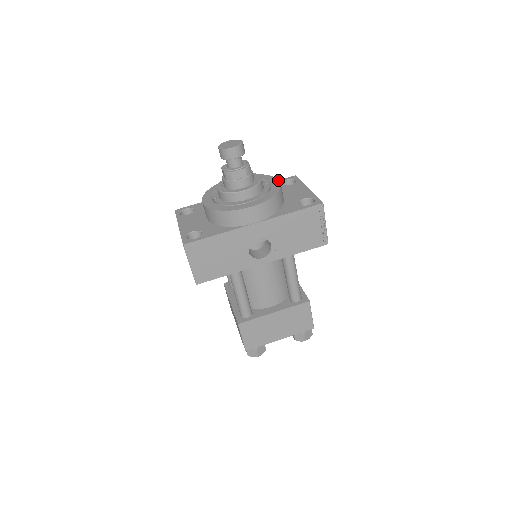
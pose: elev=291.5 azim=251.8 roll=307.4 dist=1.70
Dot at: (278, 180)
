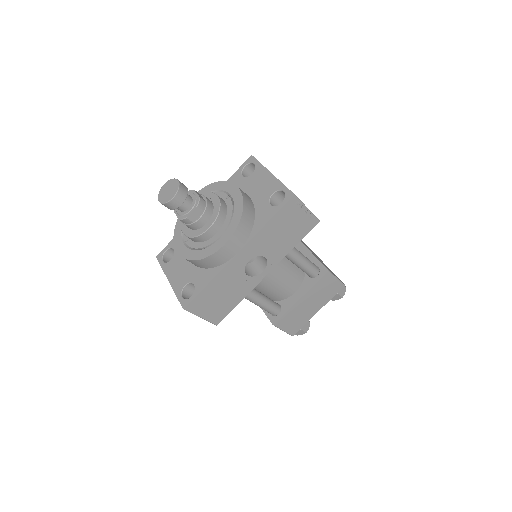
Dot at: (236, 187)
